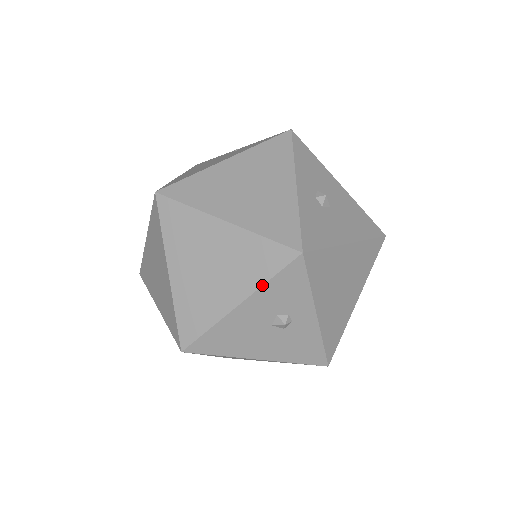
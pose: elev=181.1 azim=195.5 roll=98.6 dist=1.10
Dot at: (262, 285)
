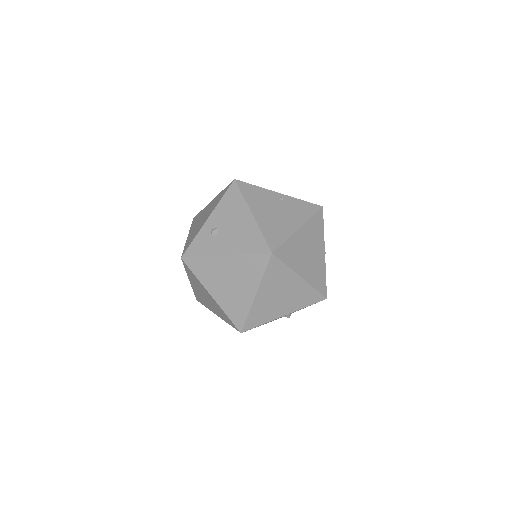
Dot at: occluded
